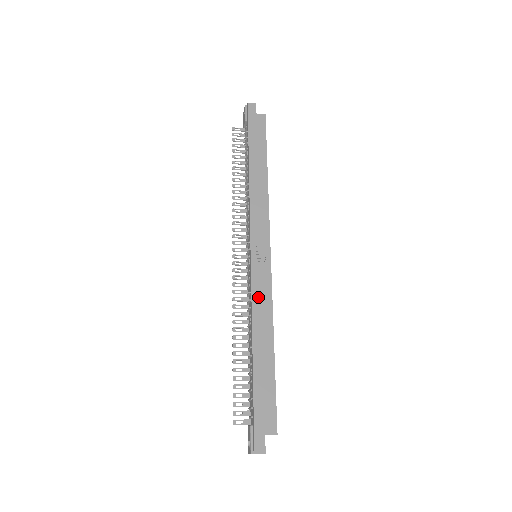
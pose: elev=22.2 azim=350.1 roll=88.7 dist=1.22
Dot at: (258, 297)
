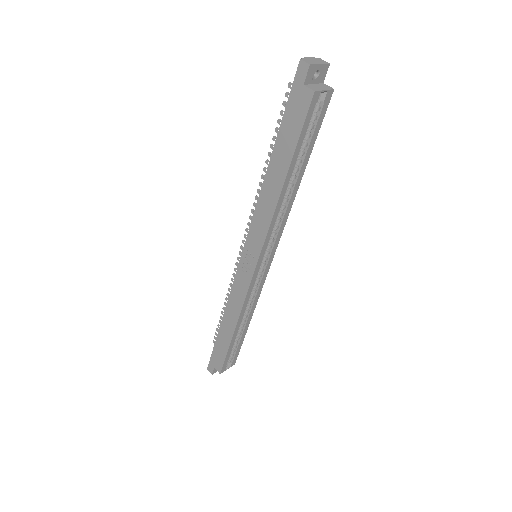
Dot at: (235, 294)
